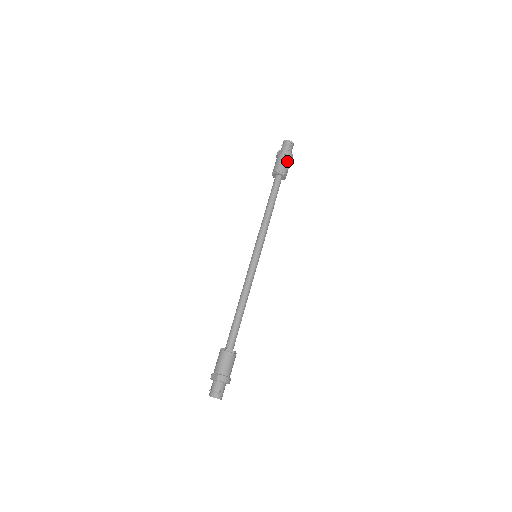
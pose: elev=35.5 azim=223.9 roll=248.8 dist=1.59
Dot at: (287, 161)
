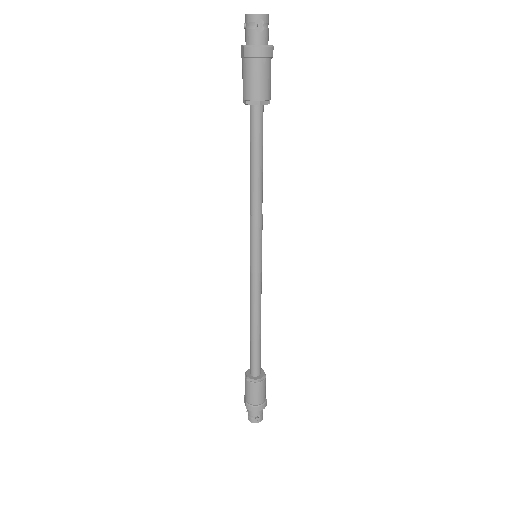
Dot at: (258, 71)
